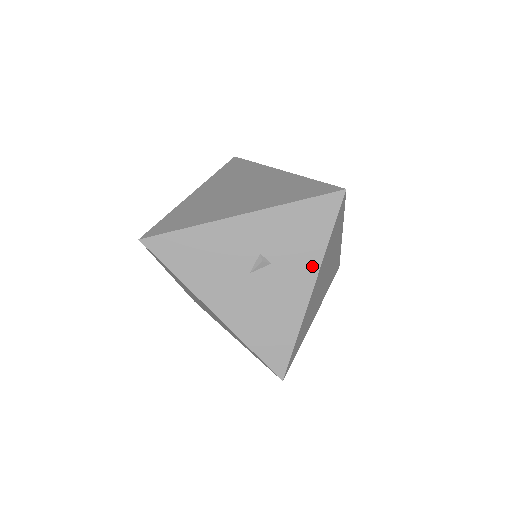
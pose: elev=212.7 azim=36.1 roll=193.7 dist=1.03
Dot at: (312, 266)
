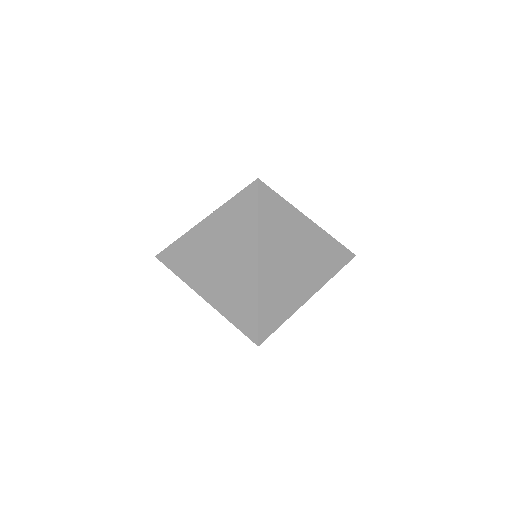
Dot at: occluded
